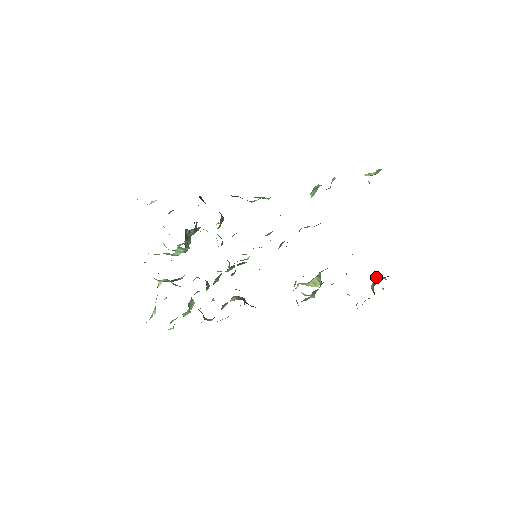
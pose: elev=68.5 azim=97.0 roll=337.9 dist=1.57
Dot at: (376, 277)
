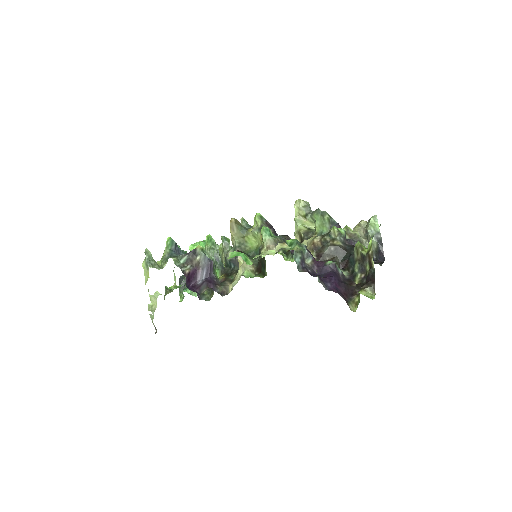
Dot at: (370, 225)
